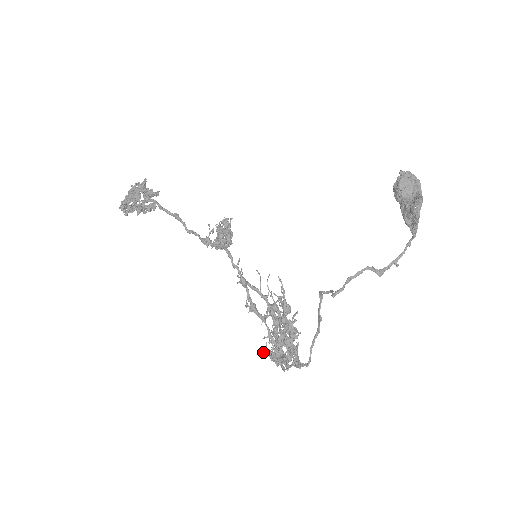
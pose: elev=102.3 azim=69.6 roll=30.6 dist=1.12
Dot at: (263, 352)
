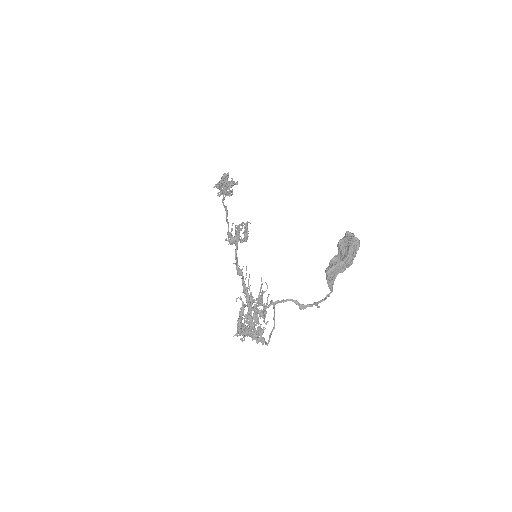
Dot at: occluded
